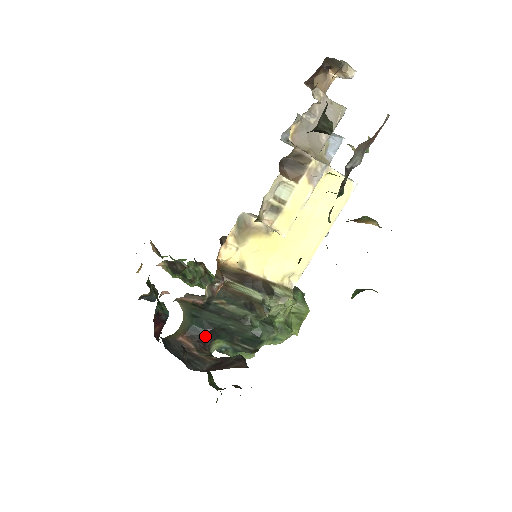
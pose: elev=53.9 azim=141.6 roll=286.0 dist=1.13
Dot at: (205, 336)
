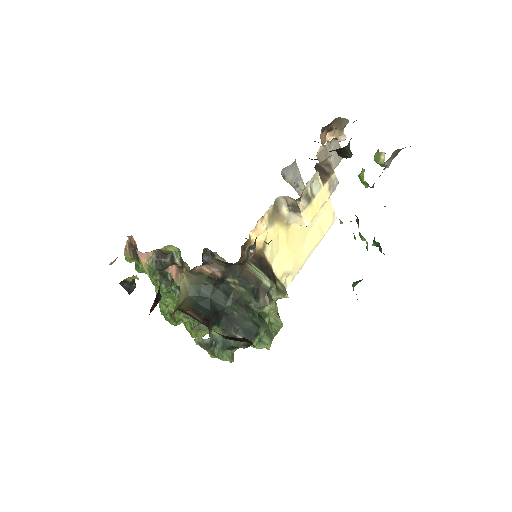
Dot at: (209, 317)
